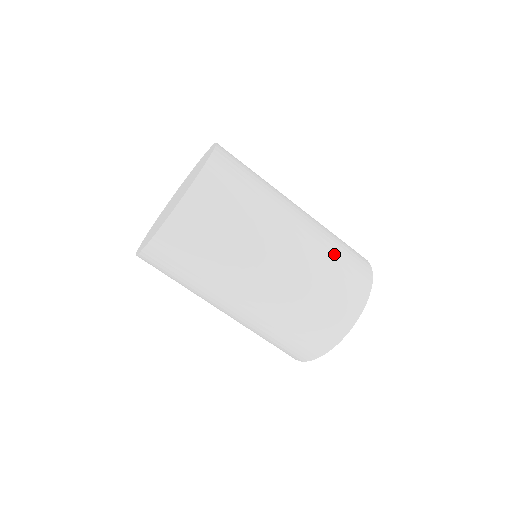
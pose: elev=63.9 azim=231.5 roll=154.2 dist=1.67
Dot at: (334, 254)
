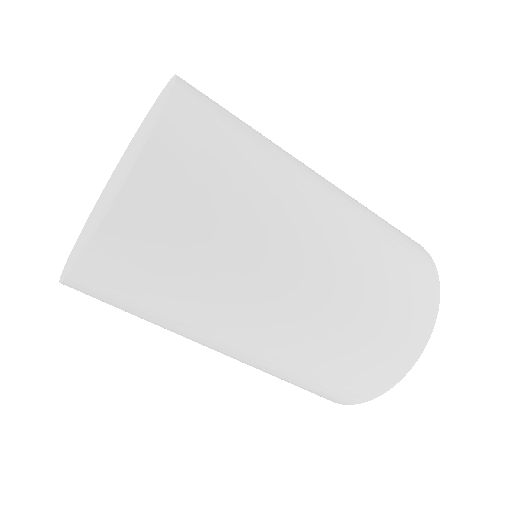
Dot at: (376, 291)
